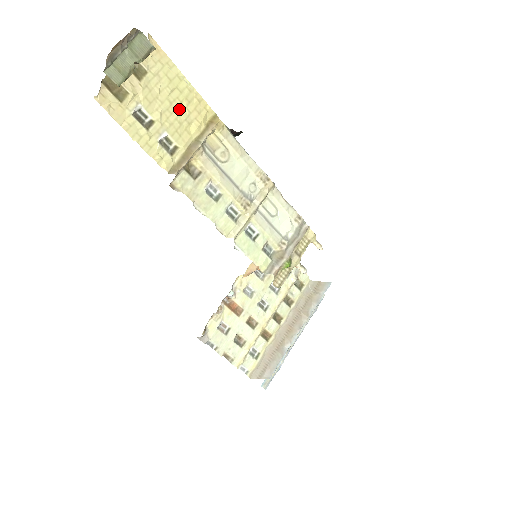
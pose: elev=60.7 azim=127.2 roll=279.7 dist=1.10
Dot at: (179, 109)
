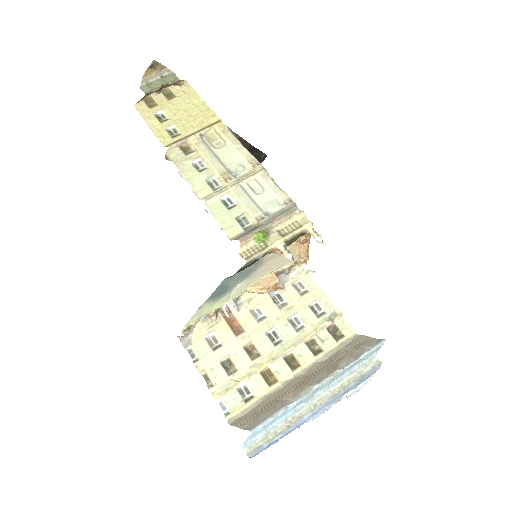
Dot at: (191, 115)
